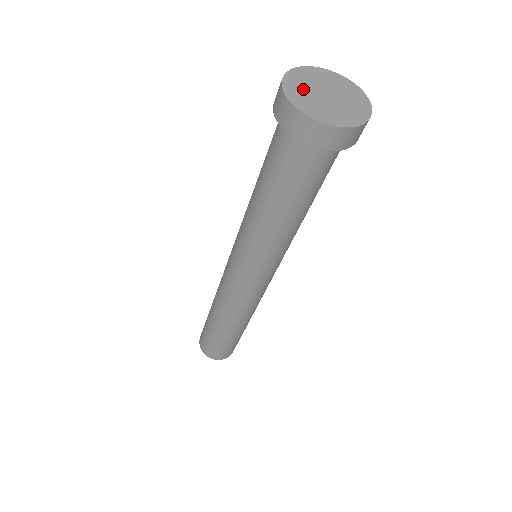
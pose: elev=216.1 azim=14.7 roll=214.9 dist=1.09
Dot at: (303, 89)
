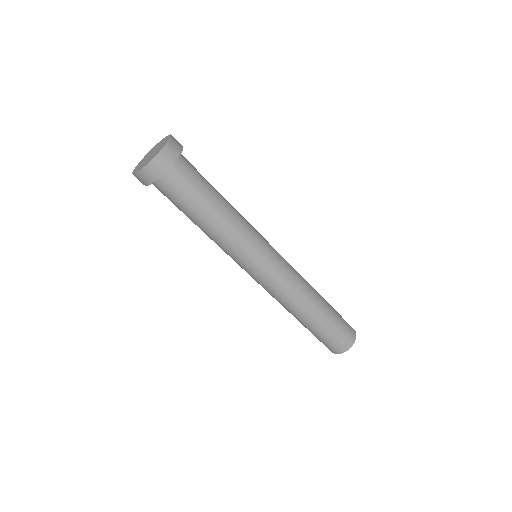
Dot at: (143, 164)
